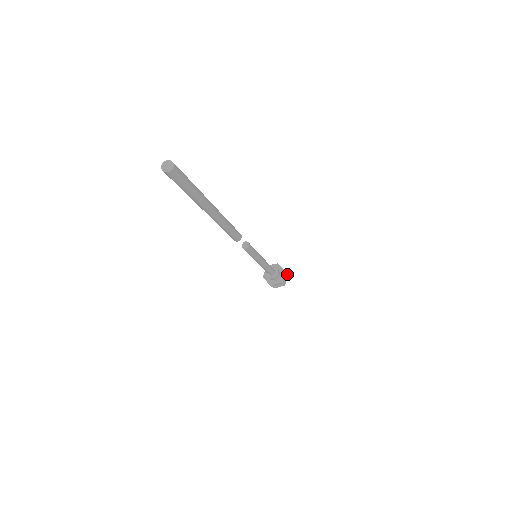
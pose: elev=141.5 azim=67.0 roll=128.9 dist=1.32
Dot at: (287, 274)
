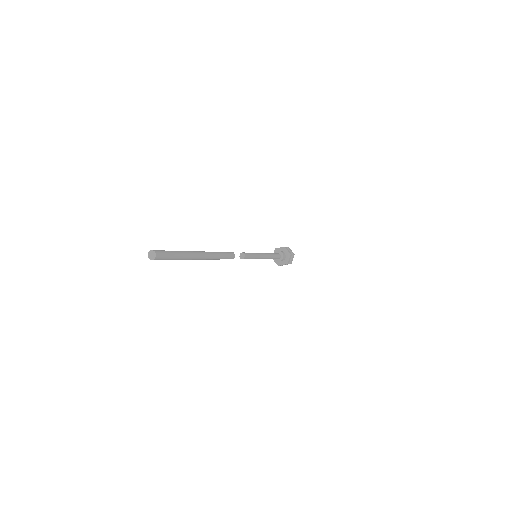
Dot at: (293, 255)
